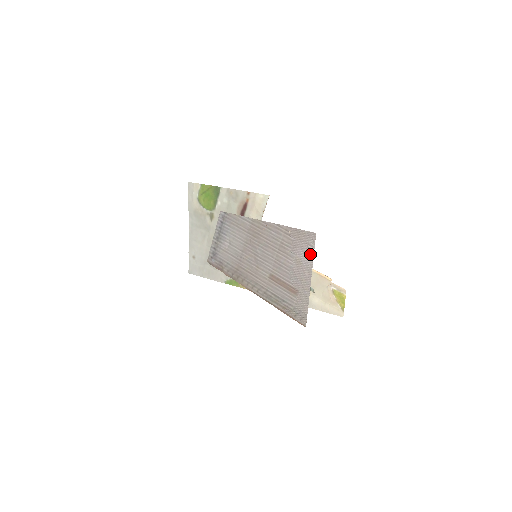
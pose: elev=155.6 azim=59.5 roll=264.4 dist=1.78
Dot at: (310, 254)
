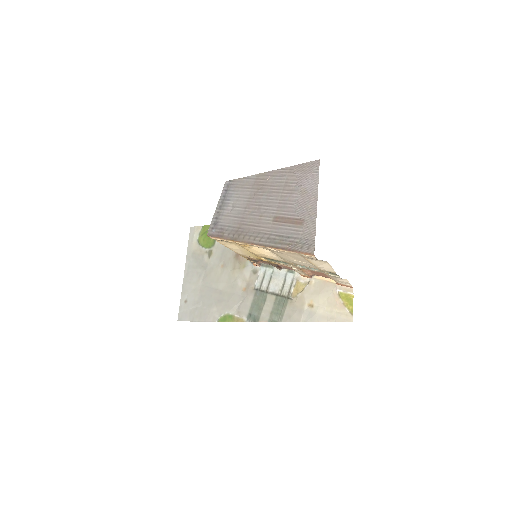
Dot at: (315, 180)
